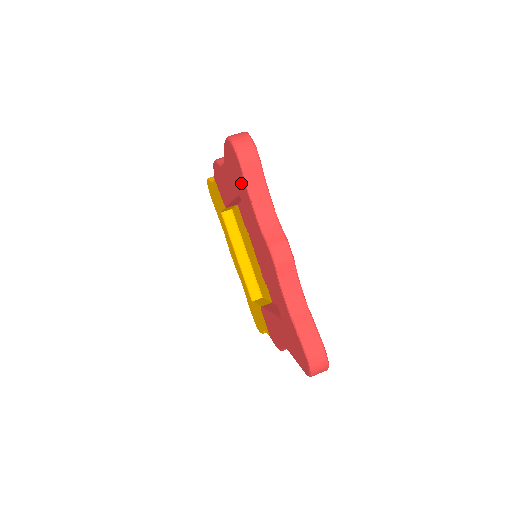
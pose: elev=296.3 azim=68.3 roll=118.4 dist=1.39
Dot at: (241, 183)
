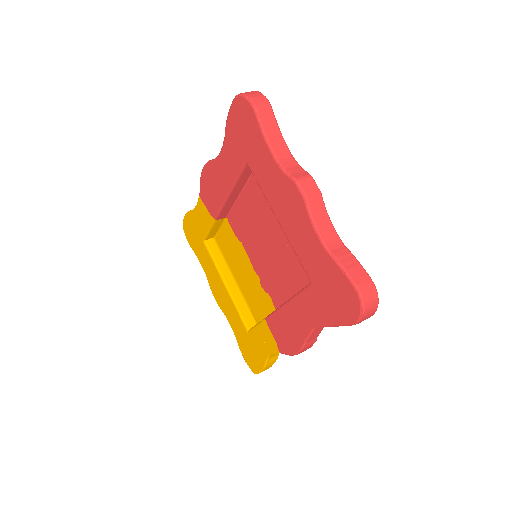
Dot at: (253, 136)
